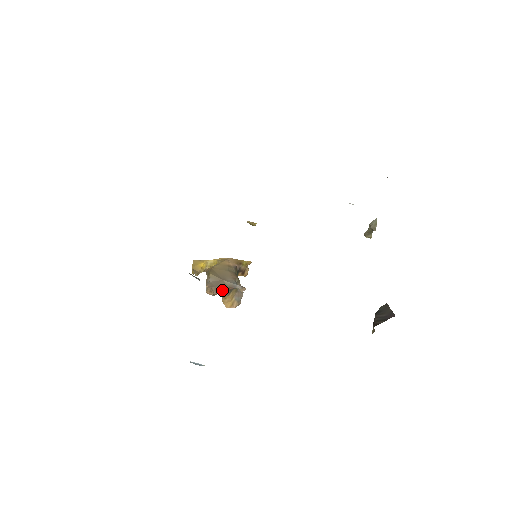
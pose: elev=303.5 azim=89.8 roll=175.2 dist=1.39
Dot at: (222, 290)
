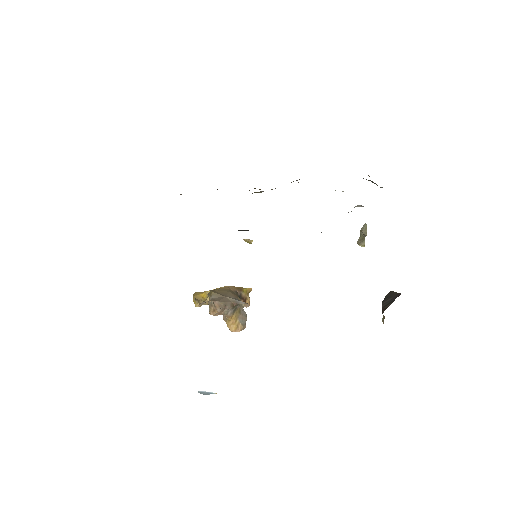
Dot at: (225, 305)
